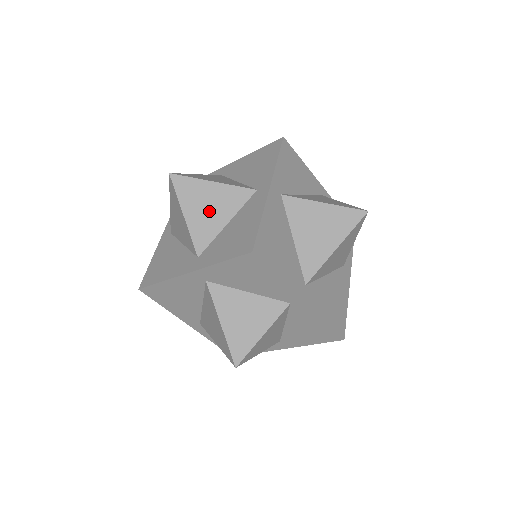
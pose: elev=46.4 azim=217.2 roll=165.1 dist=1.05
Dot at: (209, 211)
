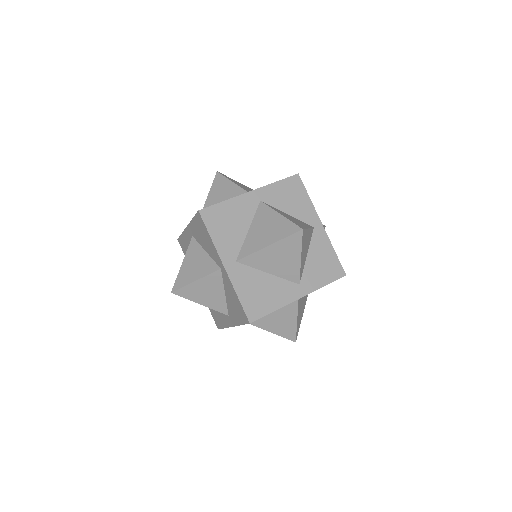
Dot at: (220, 198)
